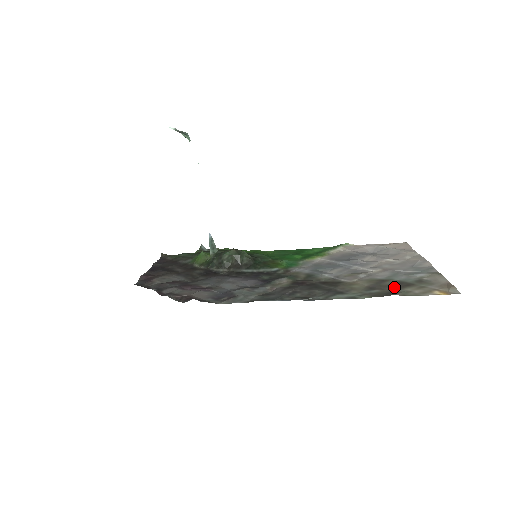
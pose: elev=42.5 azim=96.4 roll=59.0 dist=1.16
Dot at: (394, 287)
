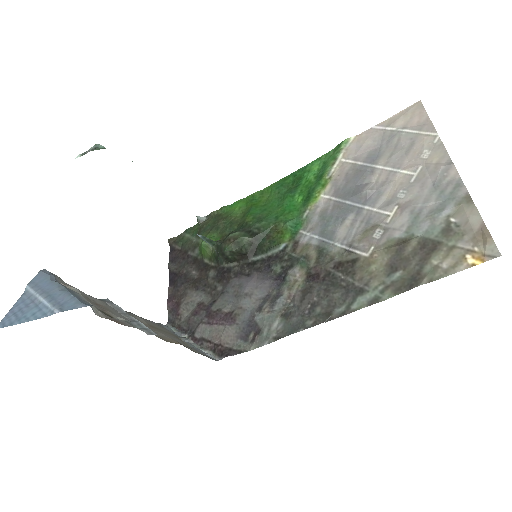
Dot at: (418, 259)
